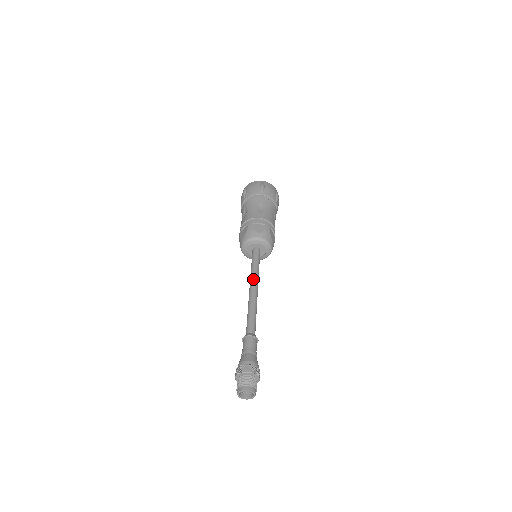
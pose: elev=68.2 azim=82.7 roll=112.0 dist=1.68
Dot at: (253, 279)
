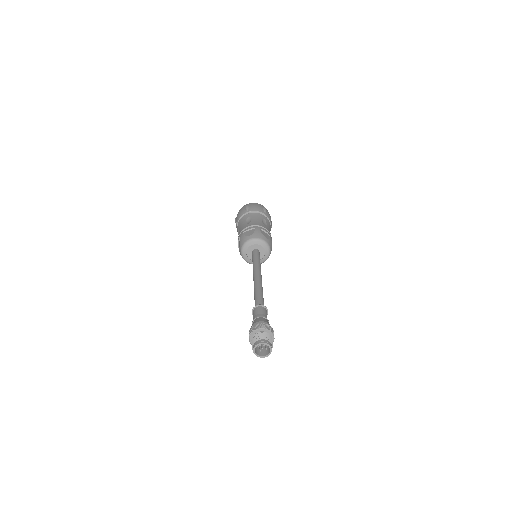
Dot at: (254, 270)
